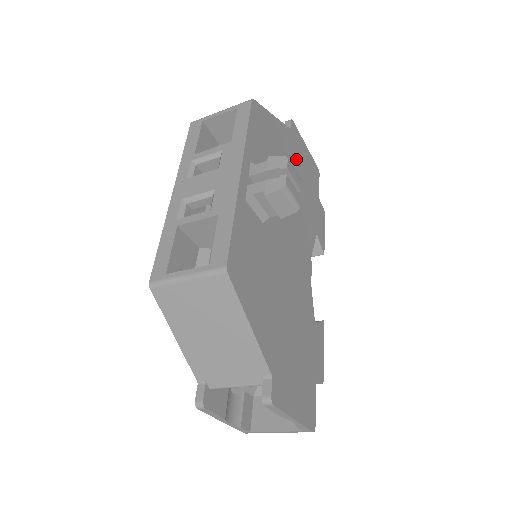
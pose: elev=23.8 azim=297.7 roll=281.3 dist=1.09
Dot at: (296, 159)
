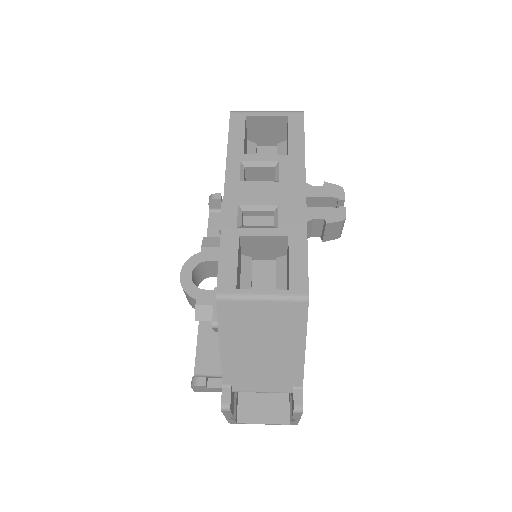
Dot at: occluded
